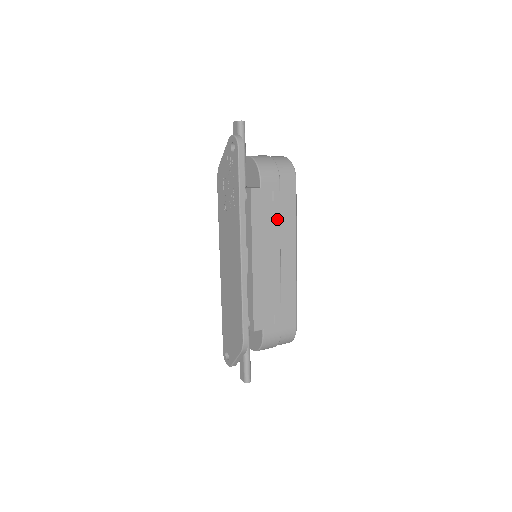
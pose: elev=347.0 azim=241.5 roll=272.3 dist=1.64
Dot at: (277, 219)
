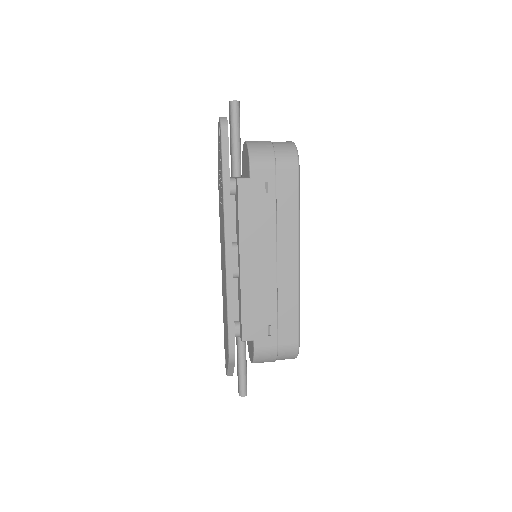
Dot at: (272, 215)
